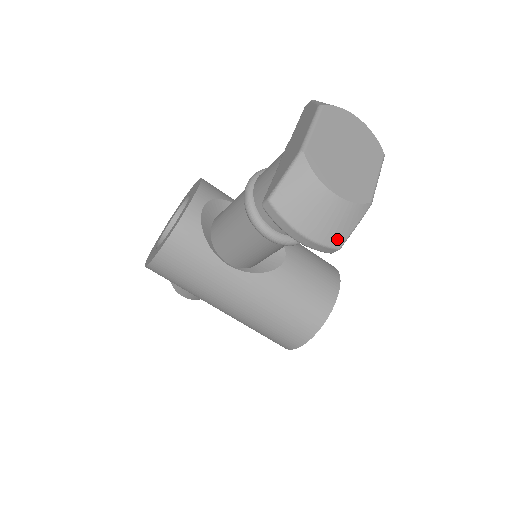
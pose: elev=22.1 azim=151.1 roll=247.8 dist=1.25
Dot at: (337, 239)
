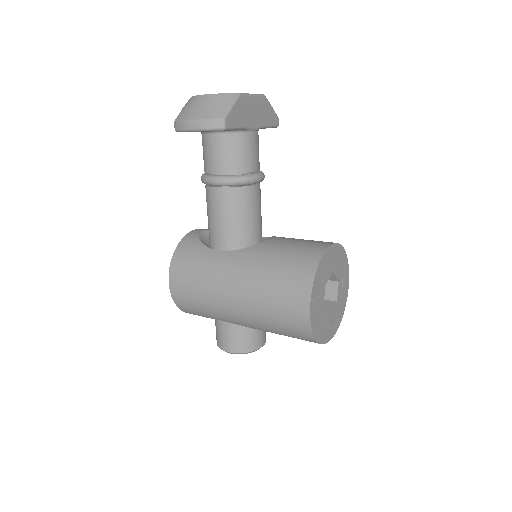
Dot at: (218, 114)
